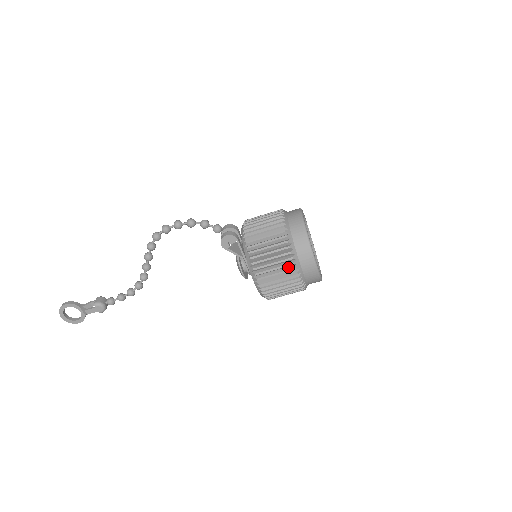
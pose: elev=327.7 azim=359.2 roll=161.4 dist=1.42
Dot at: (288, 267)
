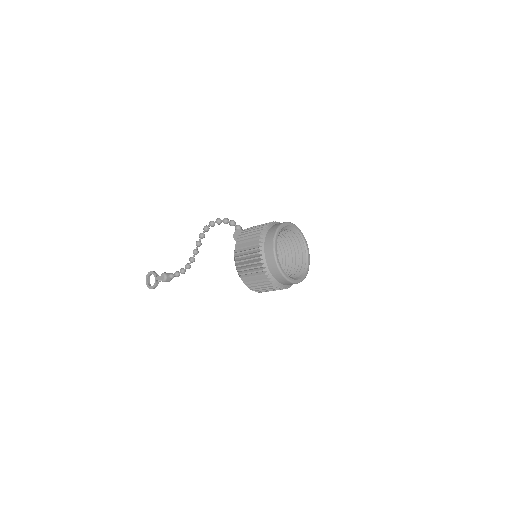
Dot at: (256, 248)
